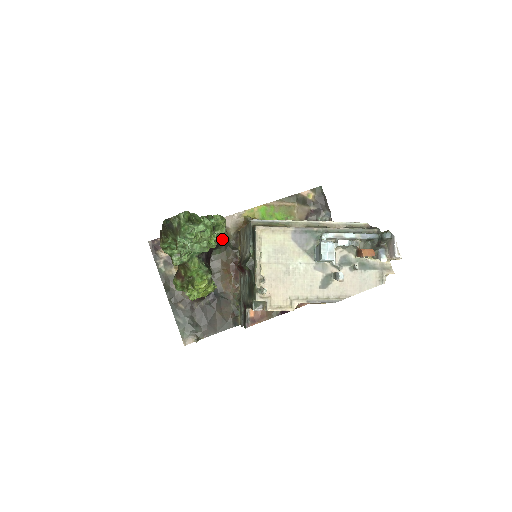
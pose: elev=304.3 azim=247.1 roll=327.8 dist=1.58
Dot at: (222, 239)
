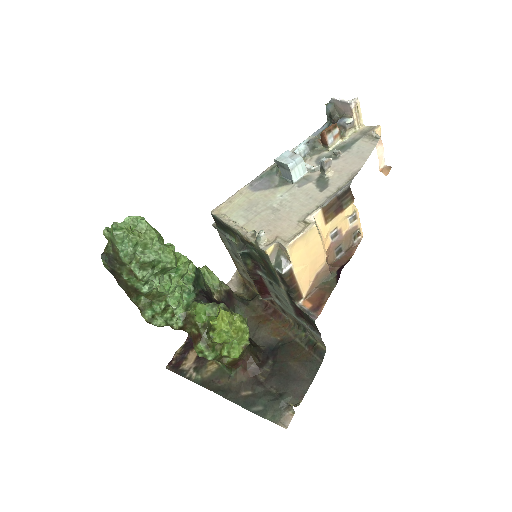
Dot at: (225, 291)
